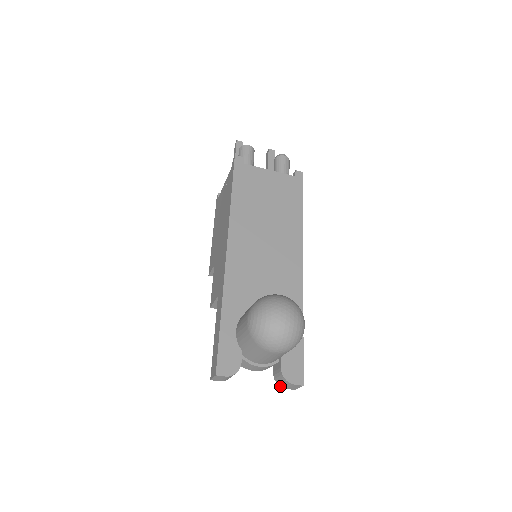
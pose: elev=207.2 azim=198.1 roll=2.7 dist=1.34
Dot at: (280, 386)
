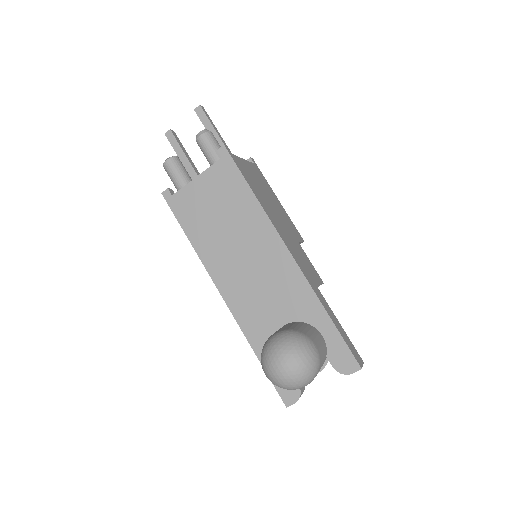
Dot at: occluded
